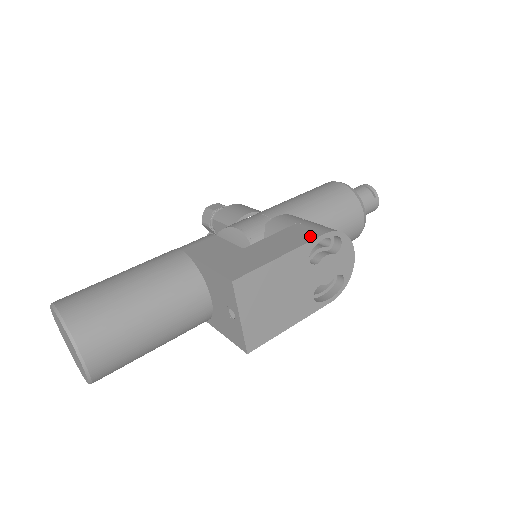
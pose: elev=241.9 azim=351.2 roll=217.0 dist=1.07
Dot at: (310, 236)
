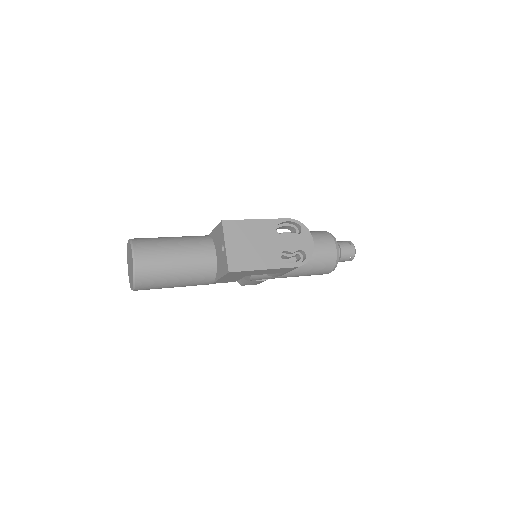
Dot at: (279, 220)
